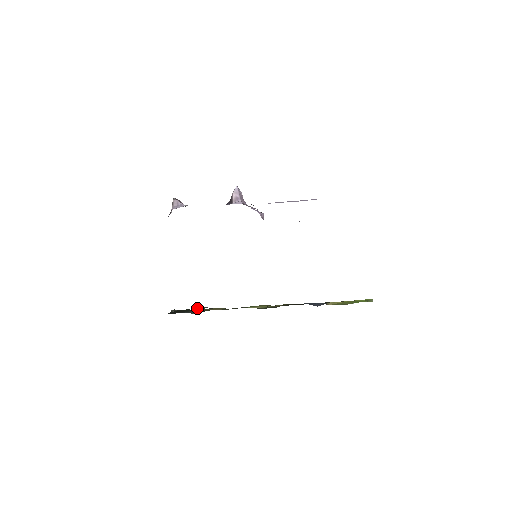
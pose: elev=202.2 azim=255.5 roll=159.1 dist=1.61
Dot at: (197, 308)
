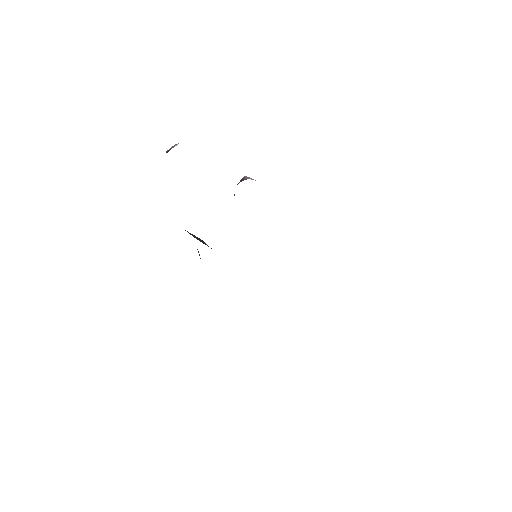
Dot at: occluded
